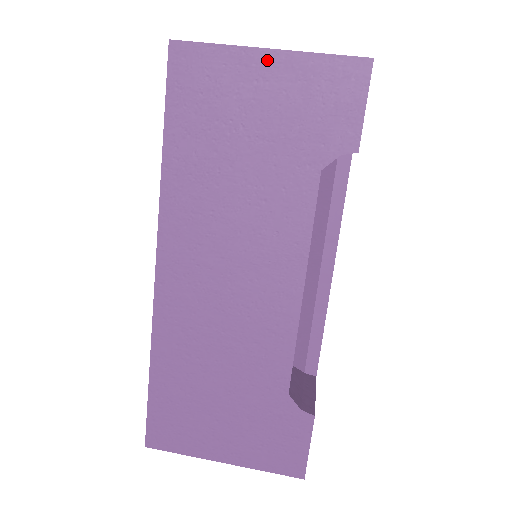
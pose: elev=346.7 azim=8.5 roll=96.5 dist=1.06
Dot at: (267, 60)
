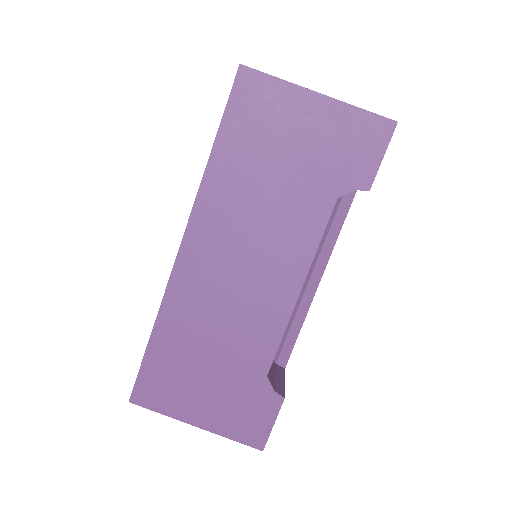
Dot at: (315, 101)
